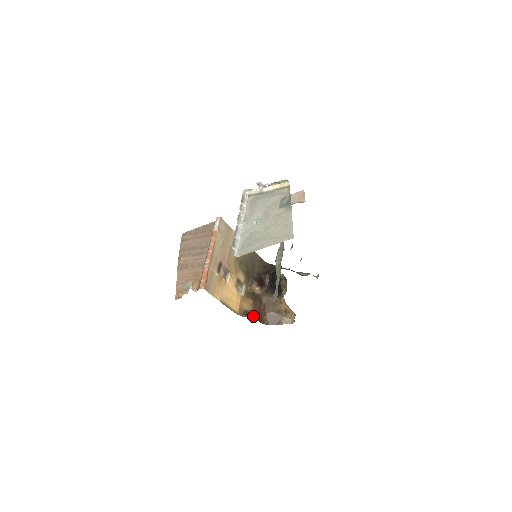
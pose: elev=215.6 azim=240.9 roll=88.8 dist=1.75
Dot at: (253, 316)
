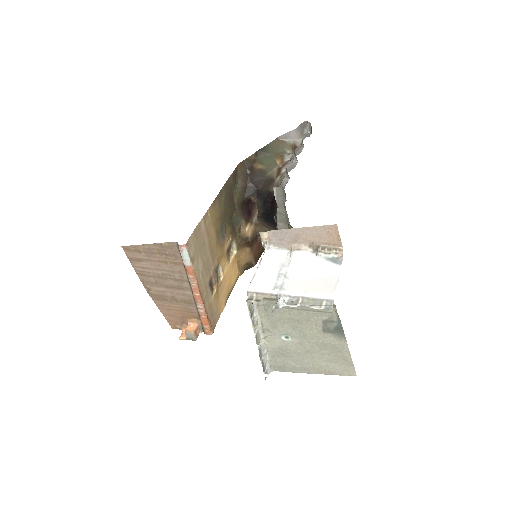
Dot at: (255, 262)
